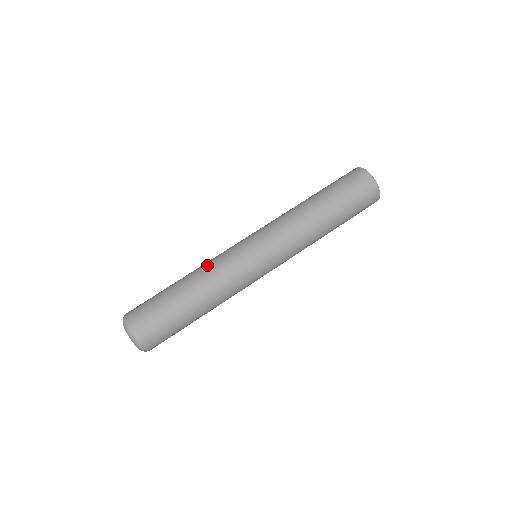
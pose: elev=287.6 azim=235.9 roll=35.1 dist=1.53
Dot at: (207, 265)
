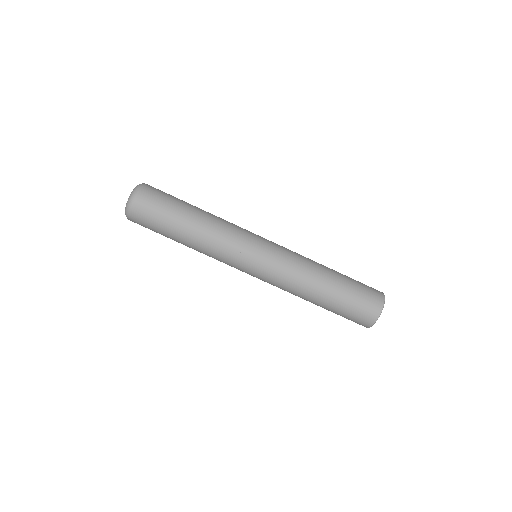
Dot at: (218, 231)
